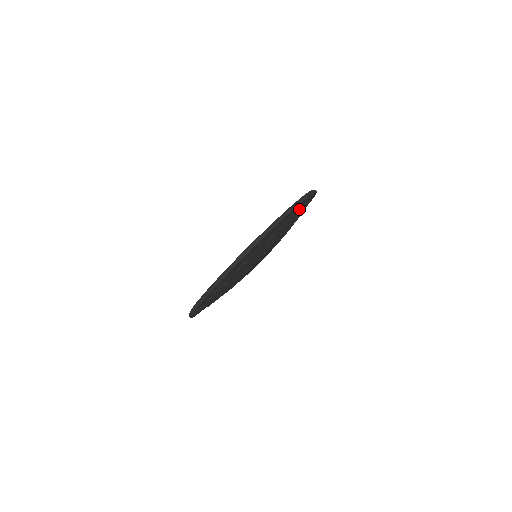
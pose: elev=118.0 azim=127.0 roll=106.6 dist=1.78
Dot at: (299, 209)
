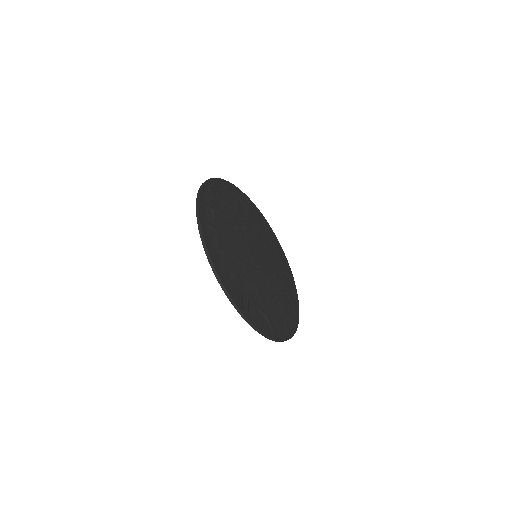
Dot at: occluded
